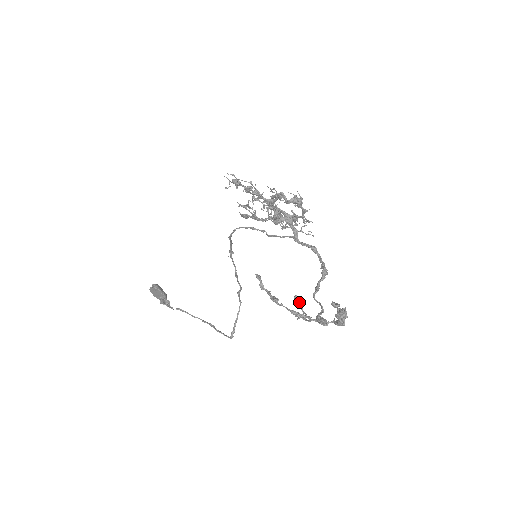
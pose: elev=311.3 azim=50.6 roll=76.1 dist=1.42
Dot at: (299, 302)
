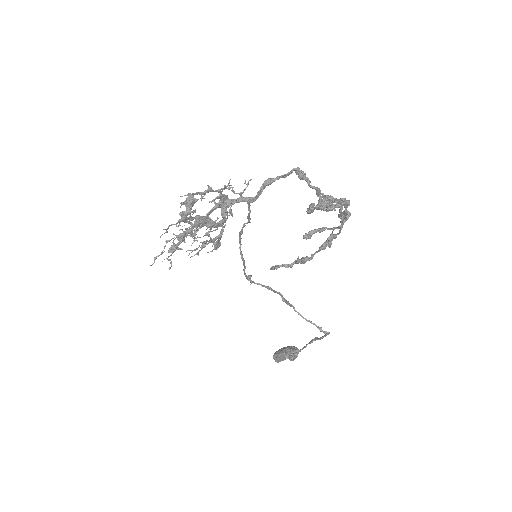
Dot at: (316, 232)
